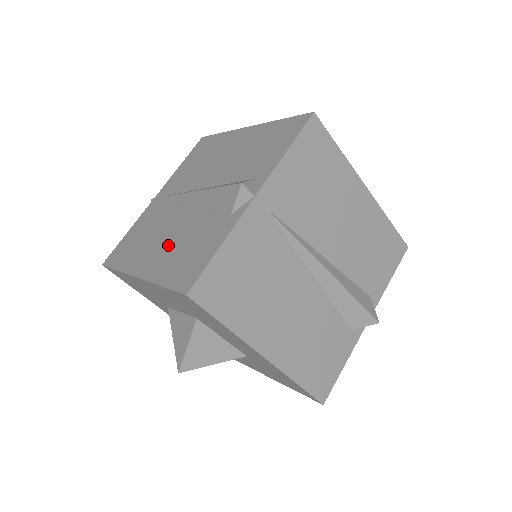
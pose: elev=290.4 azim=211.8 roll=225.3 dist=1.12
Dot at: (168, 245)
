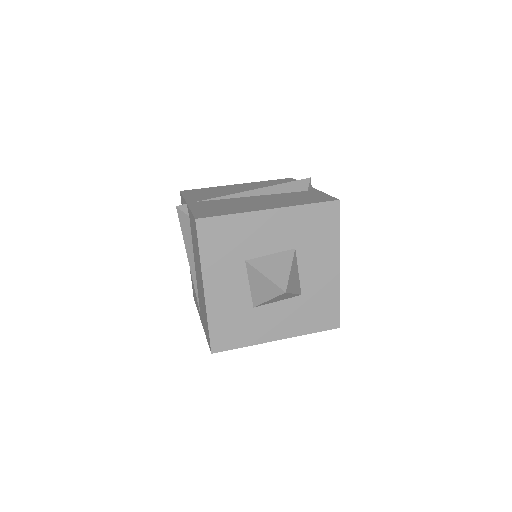
Dot at: (198, 269)
